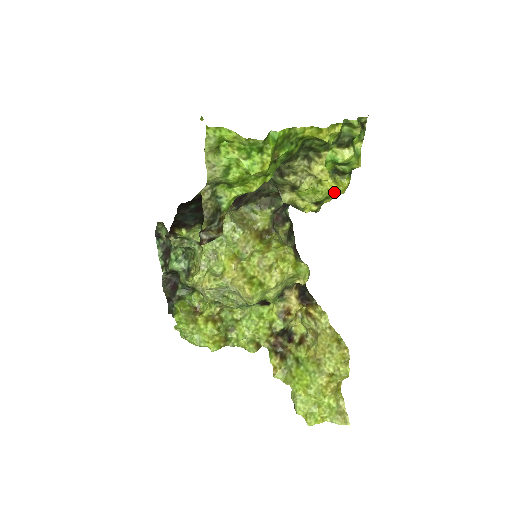
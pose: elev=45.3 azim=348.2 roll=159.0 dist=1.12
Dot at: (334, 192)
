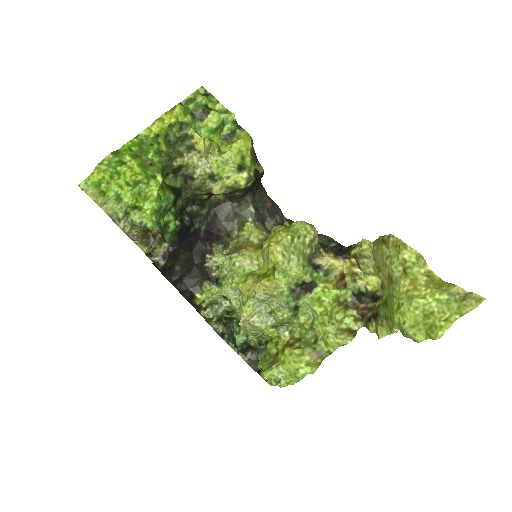
Dot at: (238, 148)
